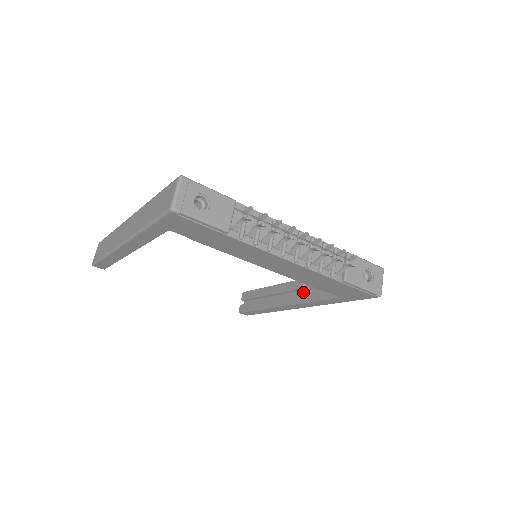
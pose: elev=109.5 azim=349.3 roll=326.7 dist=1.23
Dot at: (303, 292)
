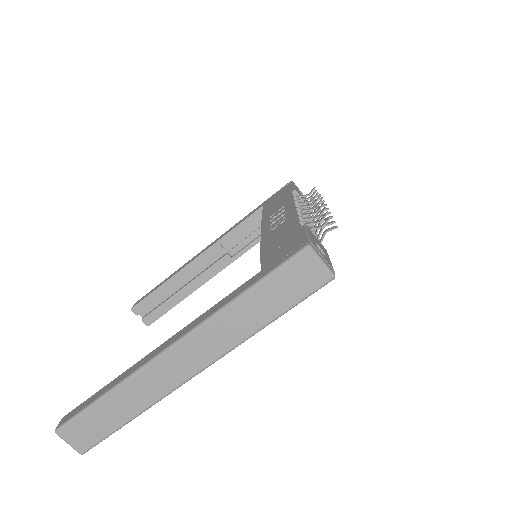
Dot at: (223, 252)
